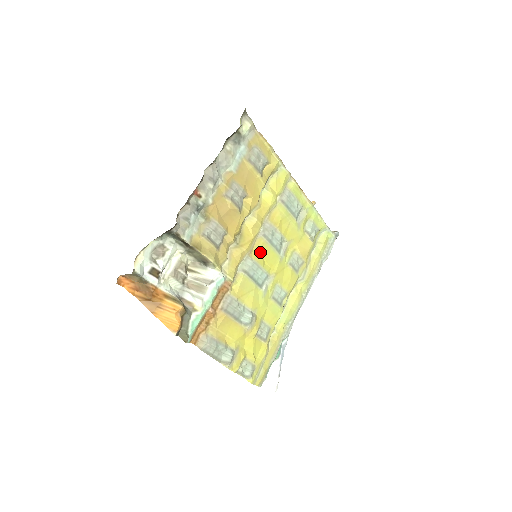
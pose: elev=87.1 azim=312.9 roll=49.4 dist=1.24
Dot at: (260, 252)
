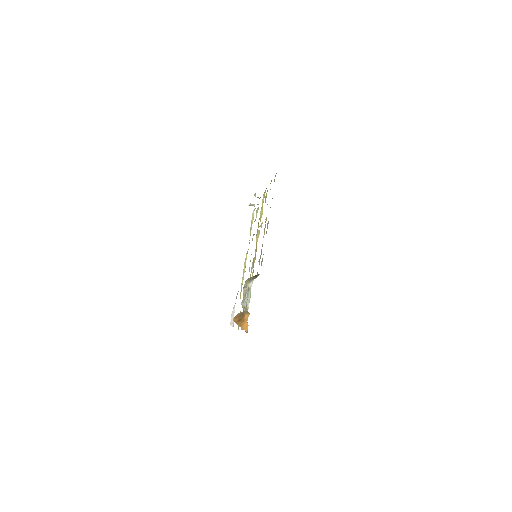
Dot at: occluded
